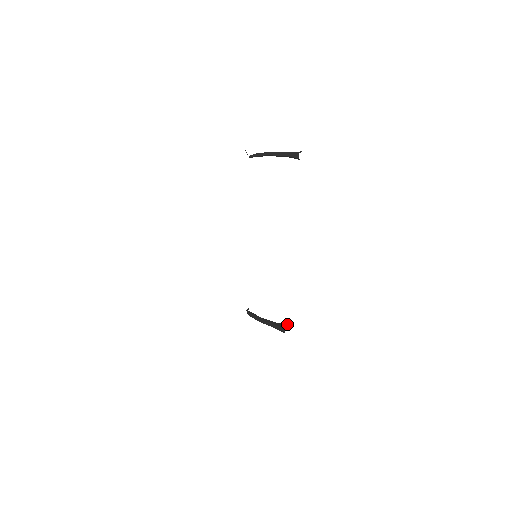
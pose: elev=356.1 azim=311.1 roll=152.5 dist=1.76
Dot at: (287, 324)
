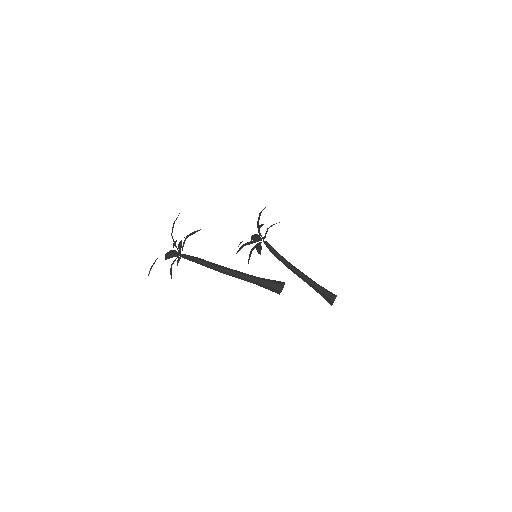
Dot at: (331, 302)
